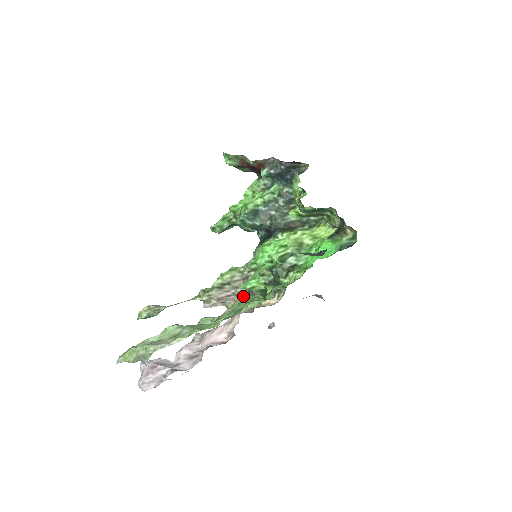
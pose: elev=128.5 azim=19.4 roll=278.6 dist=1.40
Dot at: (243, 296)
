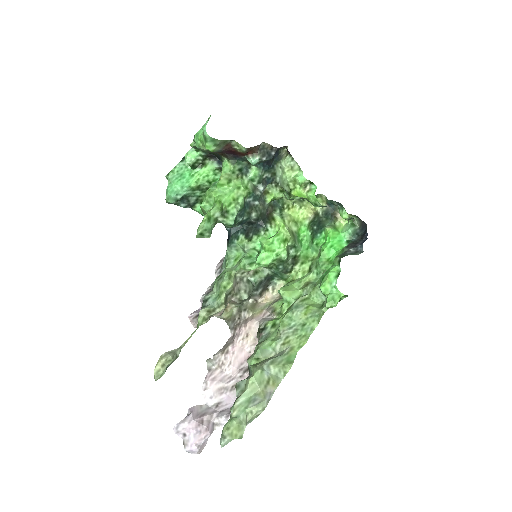
Dot at: (242, 301)
